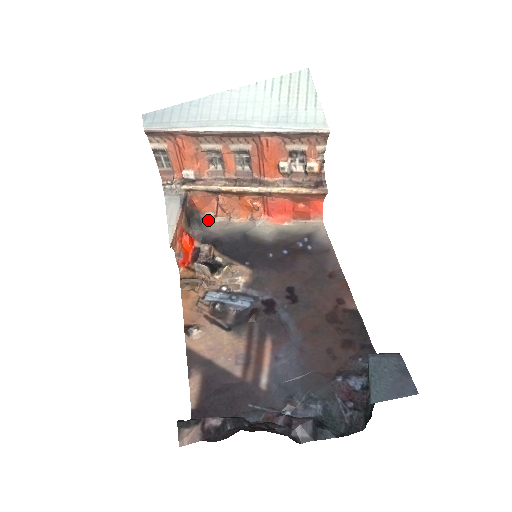
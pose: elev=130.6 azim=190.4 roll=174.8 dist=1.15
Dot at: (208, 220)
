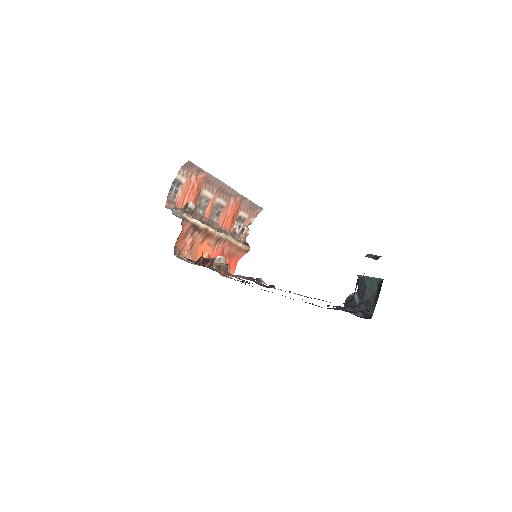
Dot at: (177, 255)
